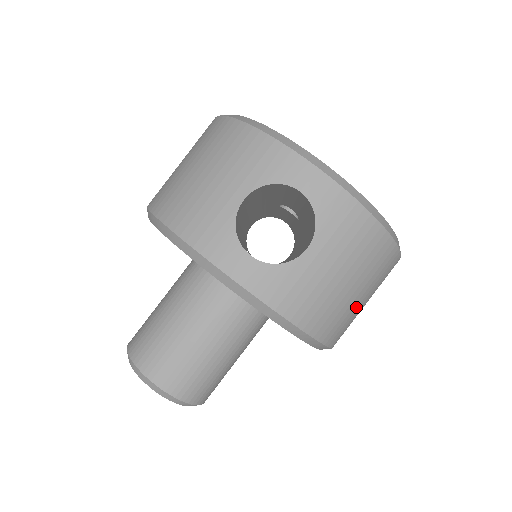
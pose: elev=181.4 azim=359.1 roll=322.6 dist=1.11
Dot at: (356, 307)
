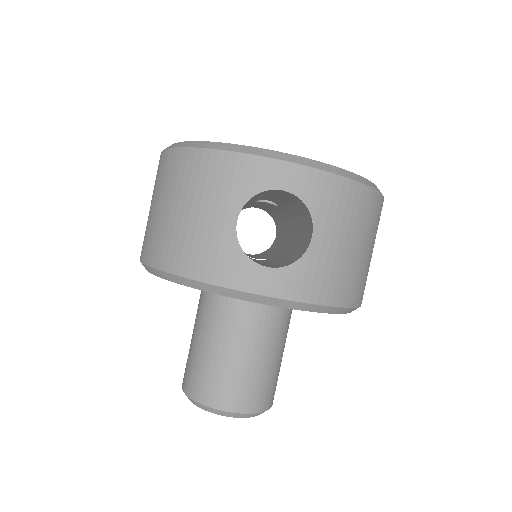
Dot at: (368, 262)
